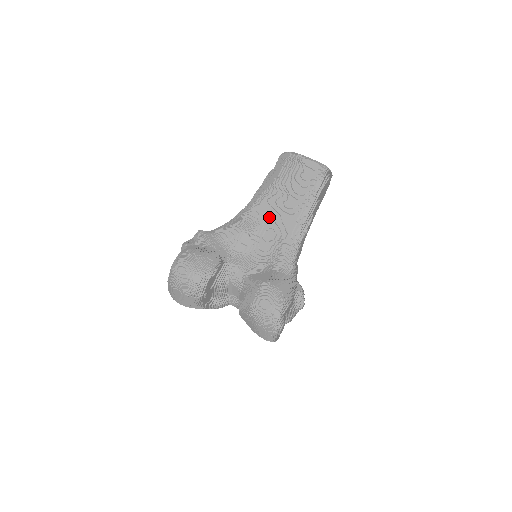
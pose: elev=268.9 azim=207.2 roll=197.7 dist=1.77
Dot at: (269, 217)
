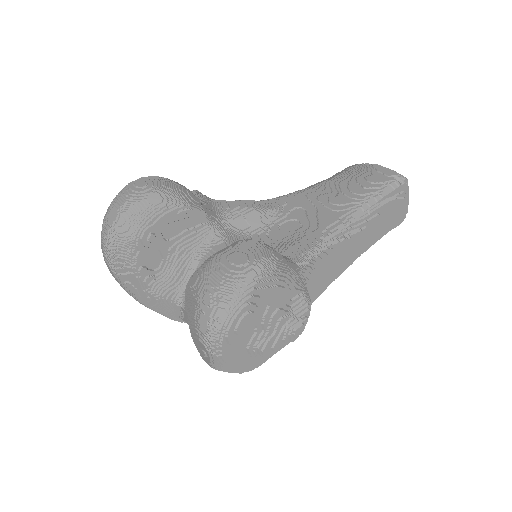
Dot at: (300, 209)
